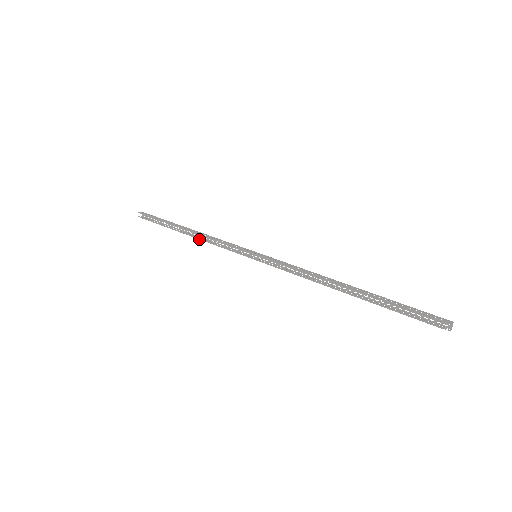
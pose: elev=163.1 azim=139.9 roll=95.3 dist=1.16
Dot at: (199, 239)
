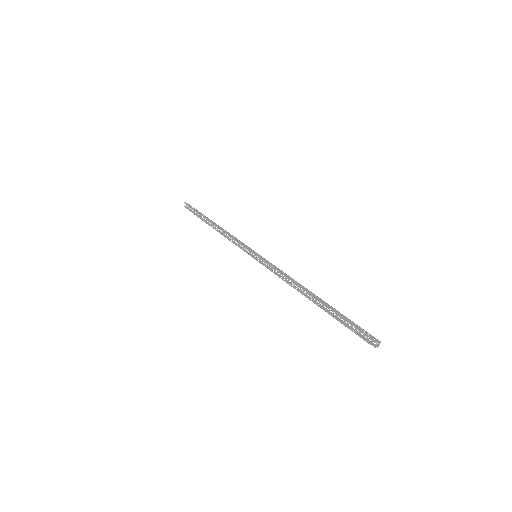
Dot at: (220, 233)
